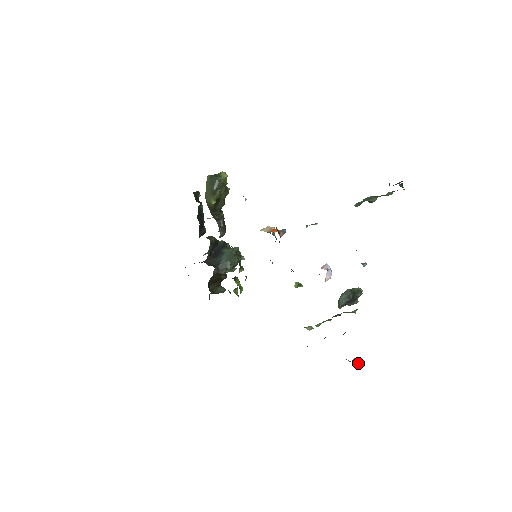
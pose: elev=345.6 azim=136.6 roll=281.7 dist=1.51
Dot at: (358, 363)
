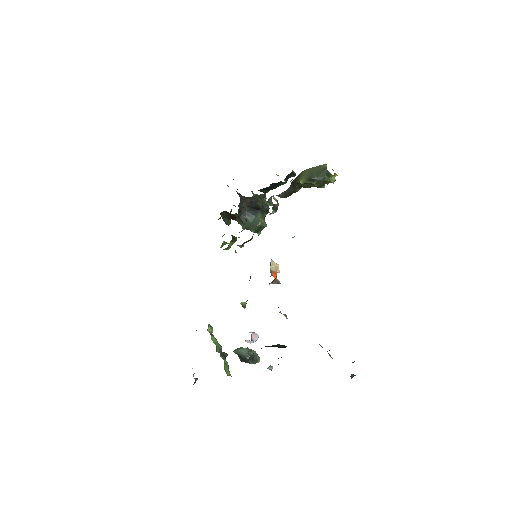
Dot at: occluded
